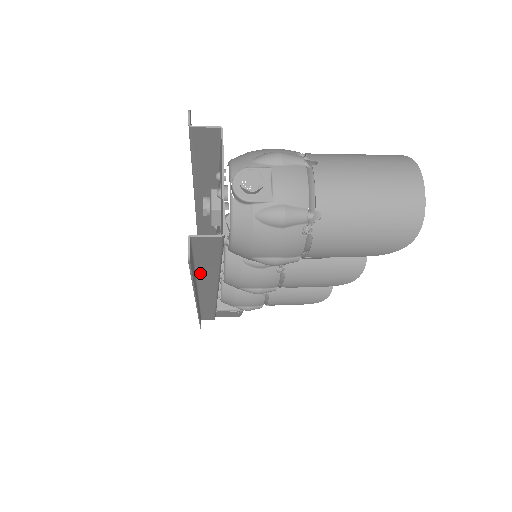
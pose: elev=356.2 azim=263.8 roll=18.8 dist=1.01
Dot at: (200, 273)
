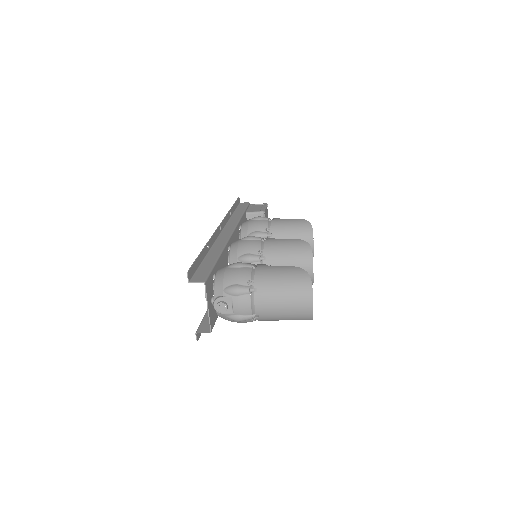
Dot at: occluded
